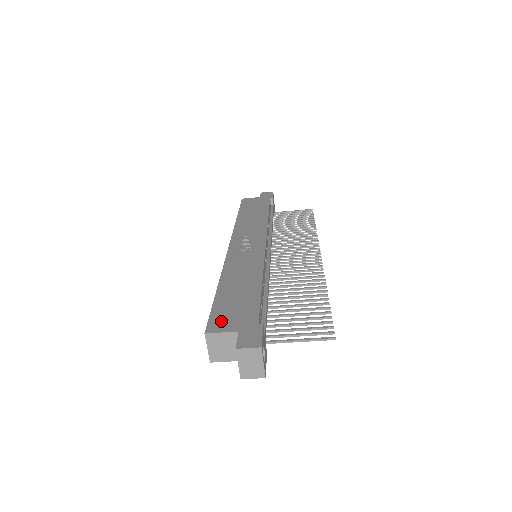
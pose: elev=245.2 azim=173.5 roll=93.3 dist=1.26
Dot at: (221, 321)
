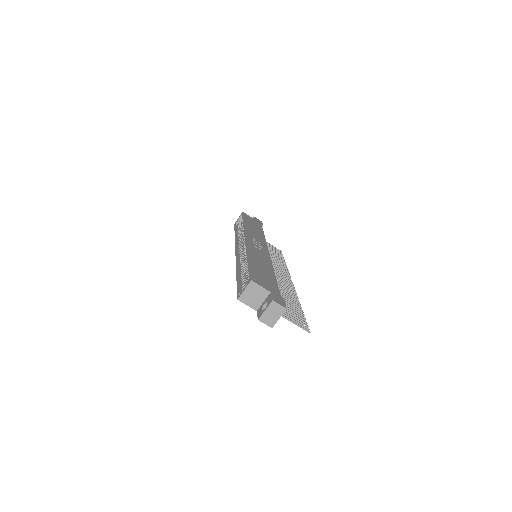
Dot at: (259, 280)
